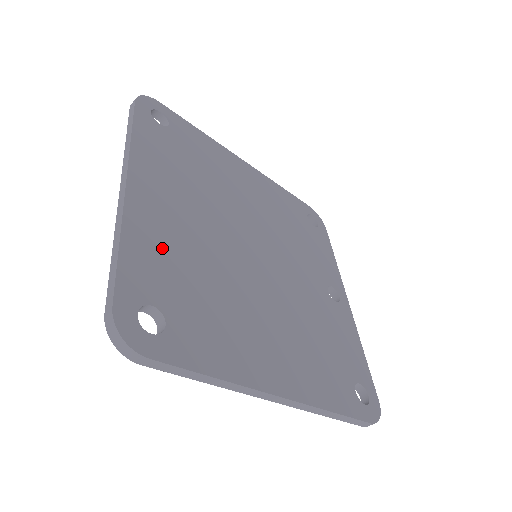
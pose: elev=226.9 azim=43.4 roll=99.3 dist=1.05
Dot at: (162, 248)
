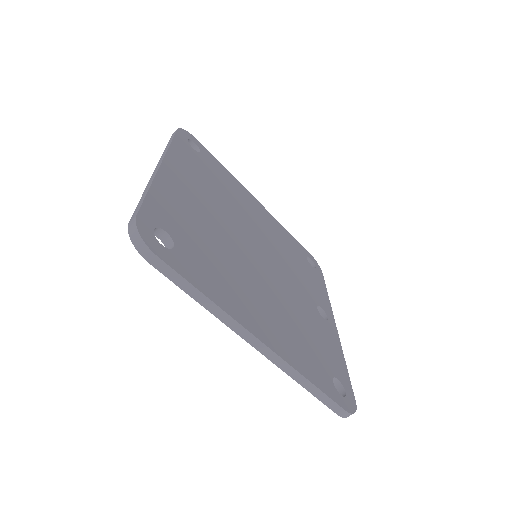
Dot at: (180, 208)
